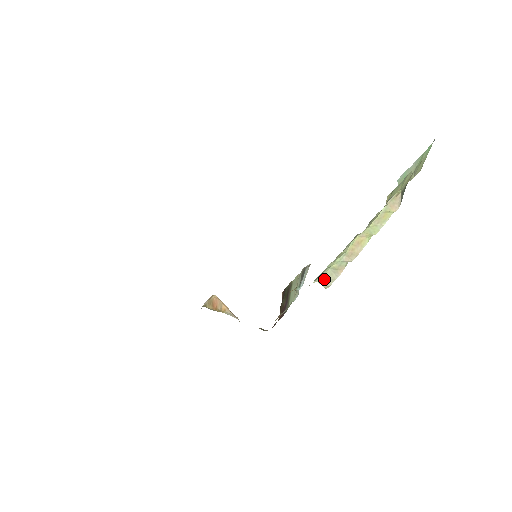
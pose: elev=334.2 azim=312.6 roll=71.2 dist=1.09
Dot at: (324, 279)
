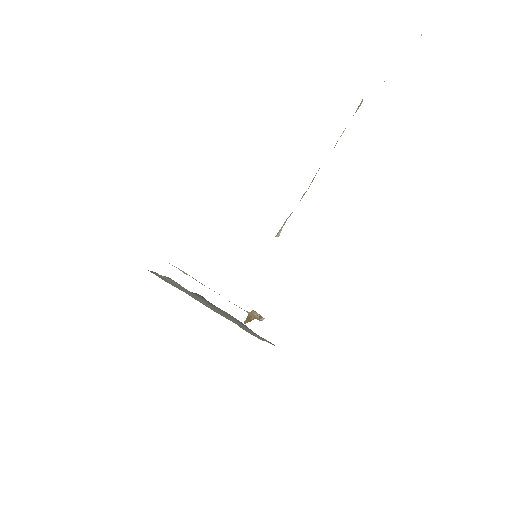
Dot at: (280, 230)
